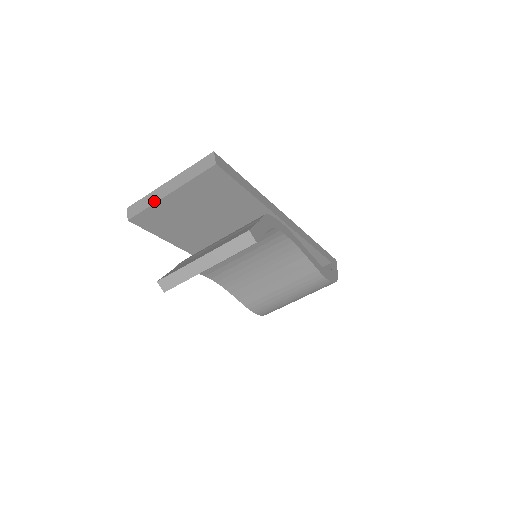
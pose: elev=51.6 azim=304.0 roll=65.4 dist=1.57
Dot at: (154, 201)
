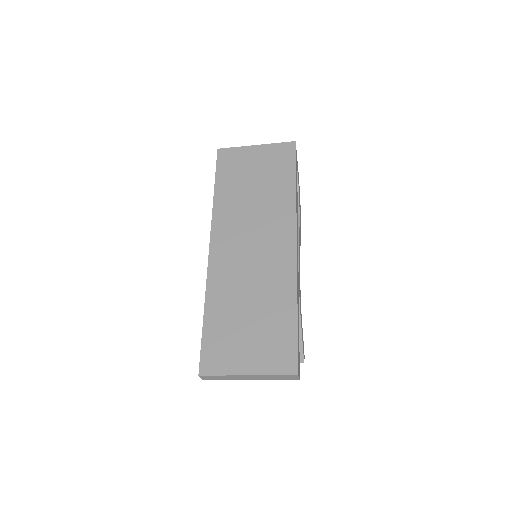
Dot at: occluded
